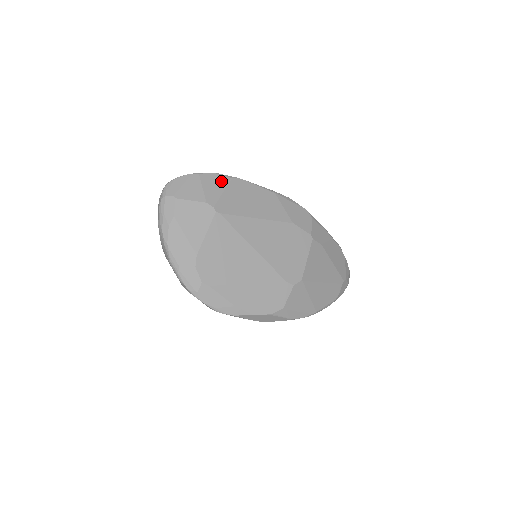
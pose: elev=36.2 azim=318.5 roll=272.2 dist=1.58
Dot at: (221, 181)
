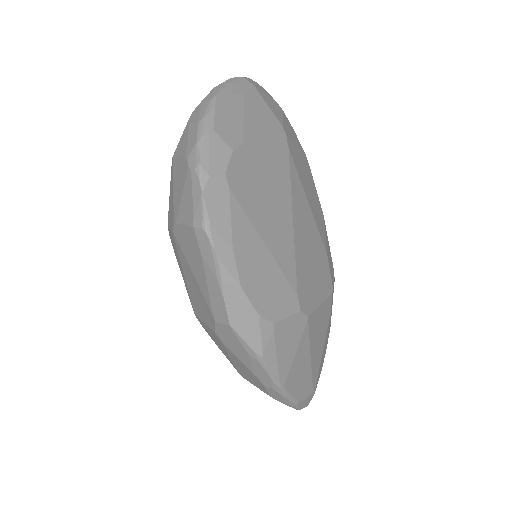
Dot at: (297, 139)
